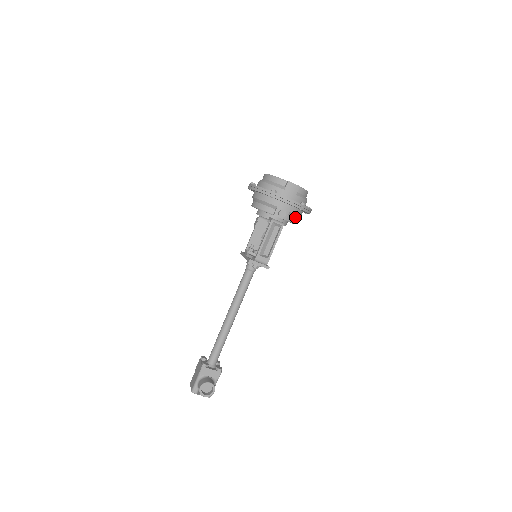
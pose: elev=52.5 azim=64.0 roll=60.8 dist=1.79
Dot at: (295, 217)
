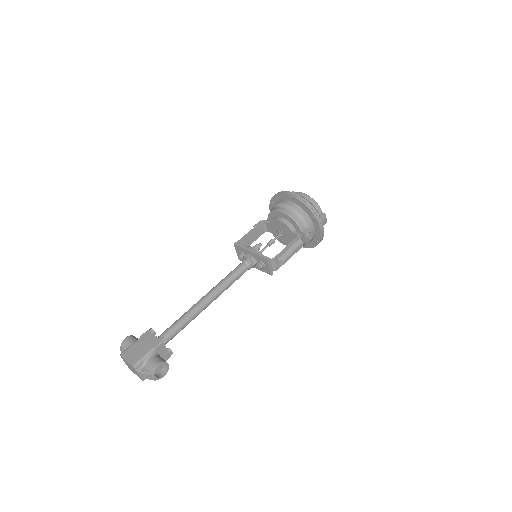
Dot at: (304, 244)
